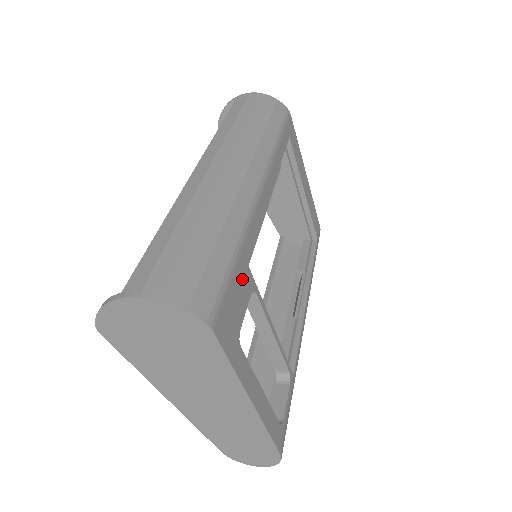
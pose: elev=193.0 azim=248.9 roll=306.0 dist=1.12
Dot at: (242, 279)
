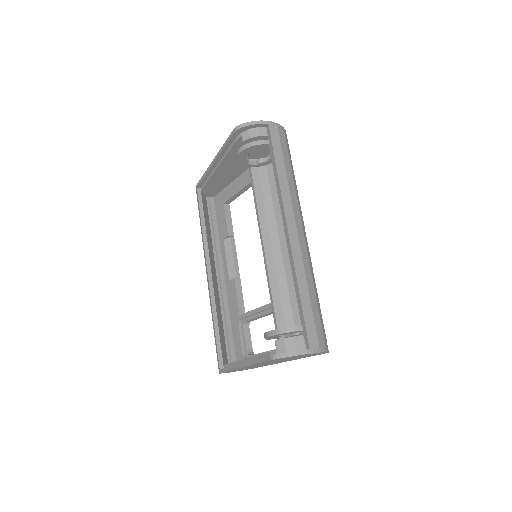
Dot at: occluded
